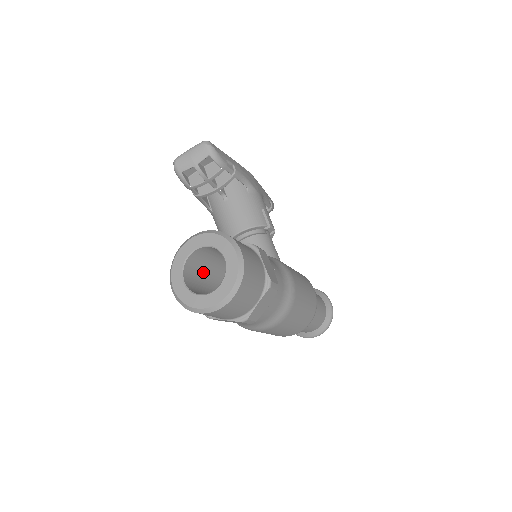
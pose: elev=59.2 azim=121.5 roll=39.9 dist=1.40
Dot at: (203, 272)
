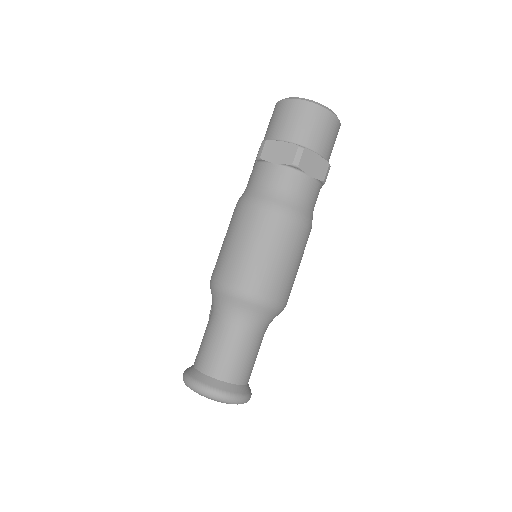
Dot at: occluded
